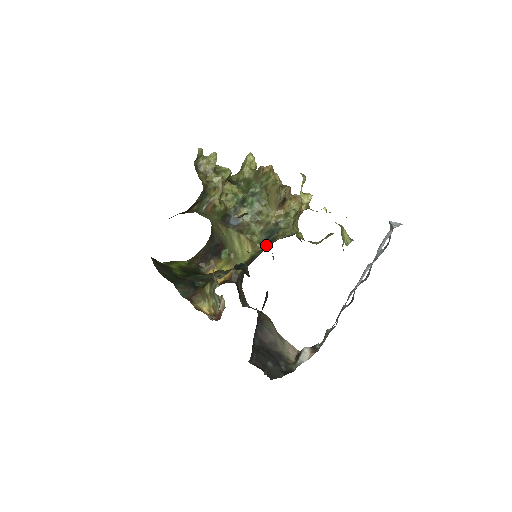
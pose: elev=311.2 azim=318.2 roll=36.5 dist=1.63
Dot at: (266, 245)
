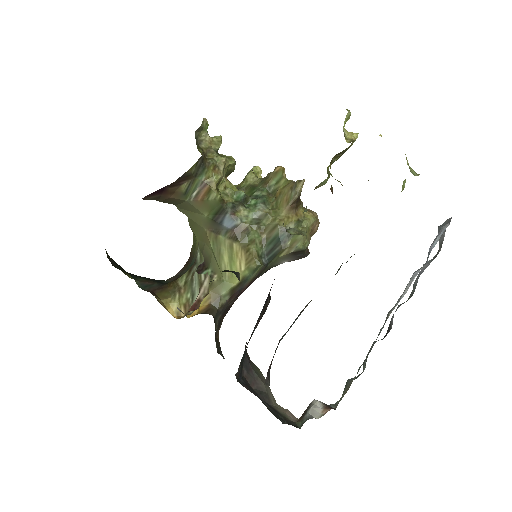
Dot at: (265, 263)
